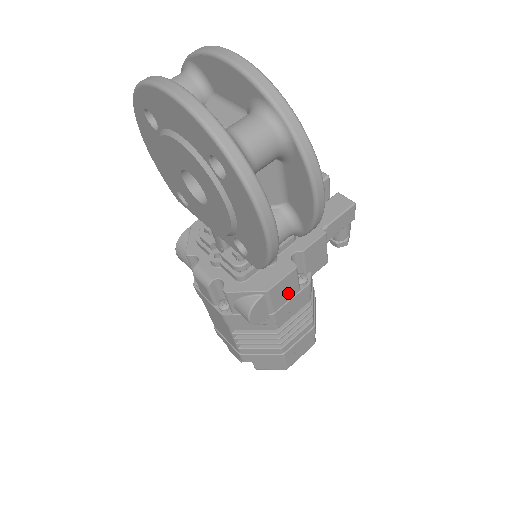
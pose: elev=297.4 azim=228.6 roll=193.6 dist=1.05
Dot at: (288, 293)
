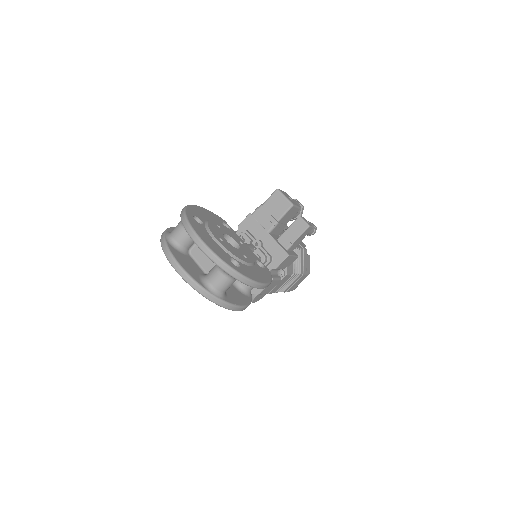
Dot at: (273, 285)
